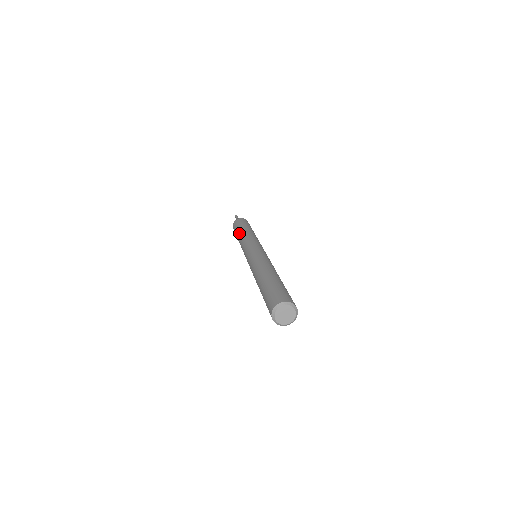
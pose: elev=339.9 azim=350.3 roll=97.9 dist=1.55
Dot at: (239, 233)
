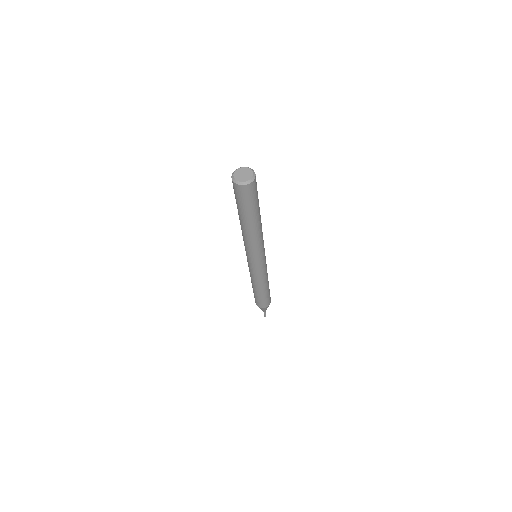
Dot at: occluded
